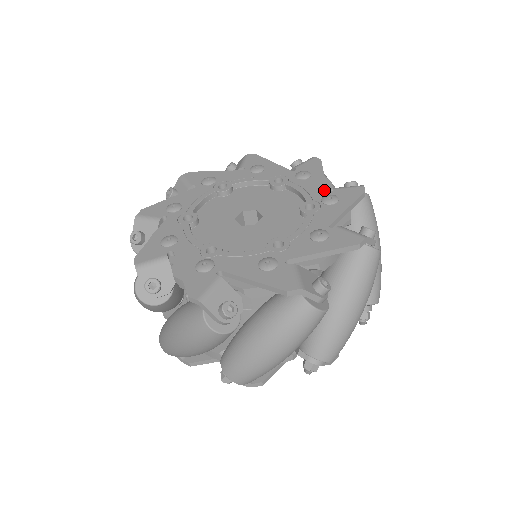
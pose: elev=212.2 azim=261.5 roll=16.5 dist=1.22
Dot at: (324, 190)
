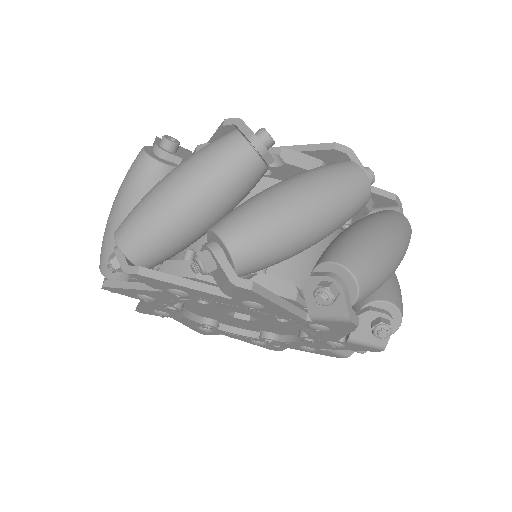
Dot at: occluded
